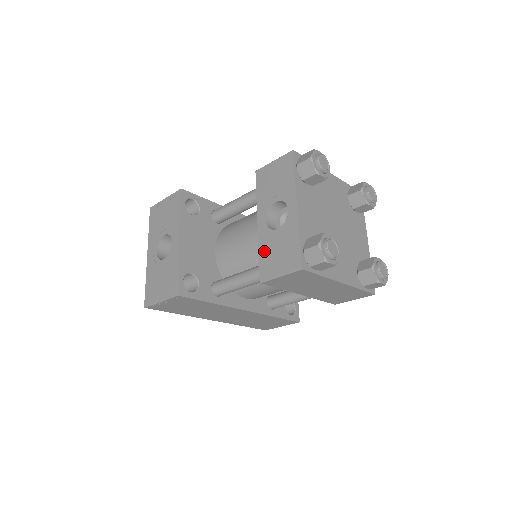
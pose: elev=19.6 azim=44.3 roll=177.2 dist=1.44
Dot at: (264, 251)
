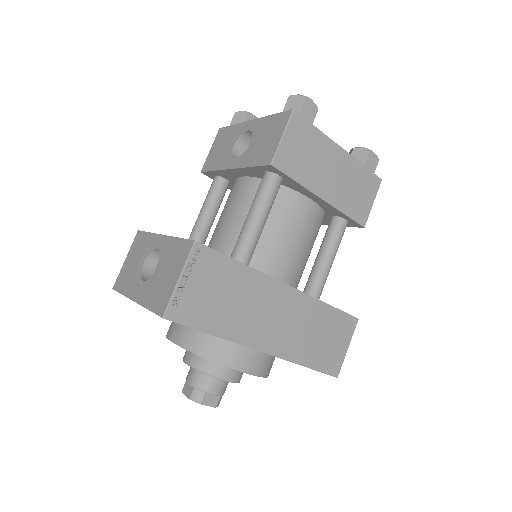
Dot at: (253, 159)
